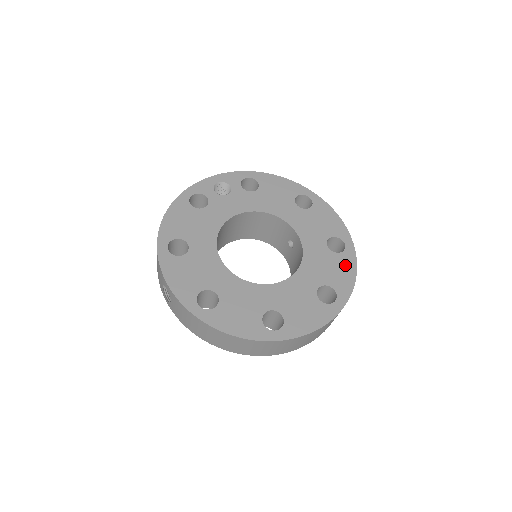
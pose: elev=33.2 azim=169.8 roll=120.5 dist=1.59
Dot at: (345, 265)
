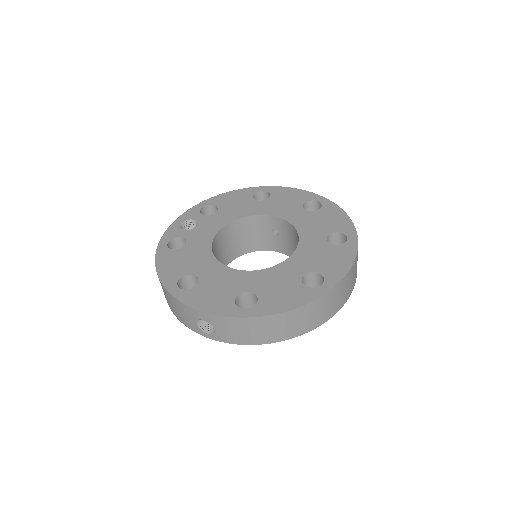
Dot at: (332, 213)
